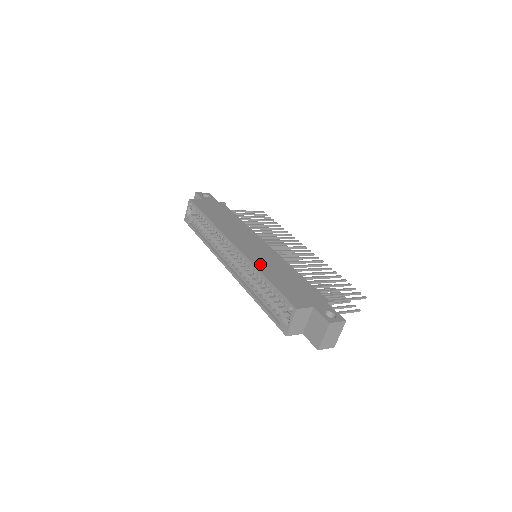
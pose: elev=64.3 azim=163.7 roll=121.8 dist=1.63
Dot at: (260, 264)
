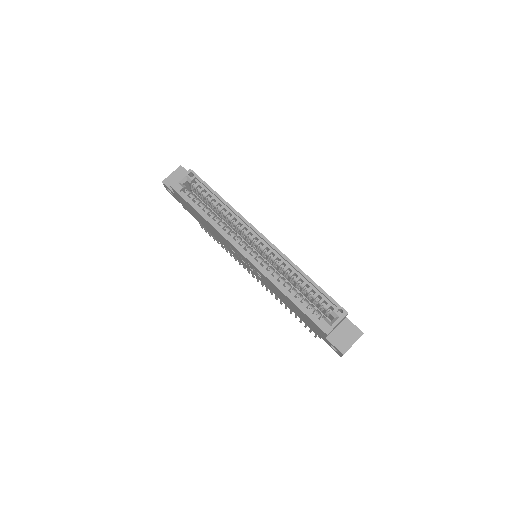
Dot at: occluded
